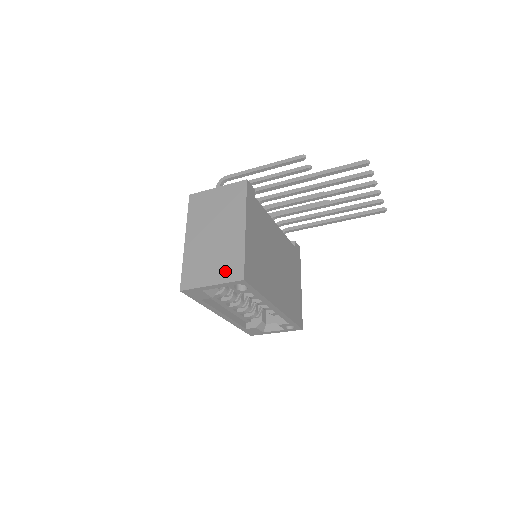
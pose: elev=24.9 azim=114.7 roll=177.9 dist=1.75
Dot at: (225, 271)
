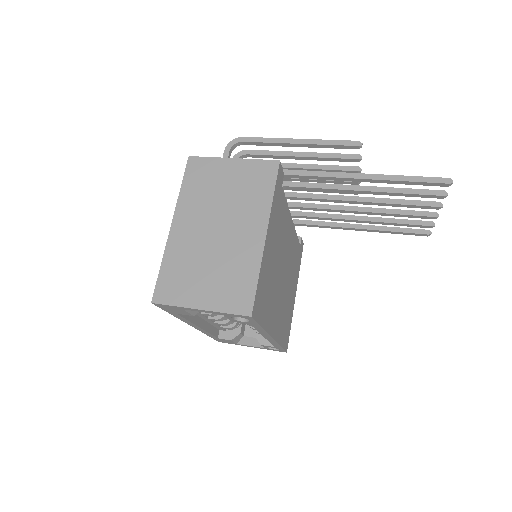
Dot at: (225, 294)
